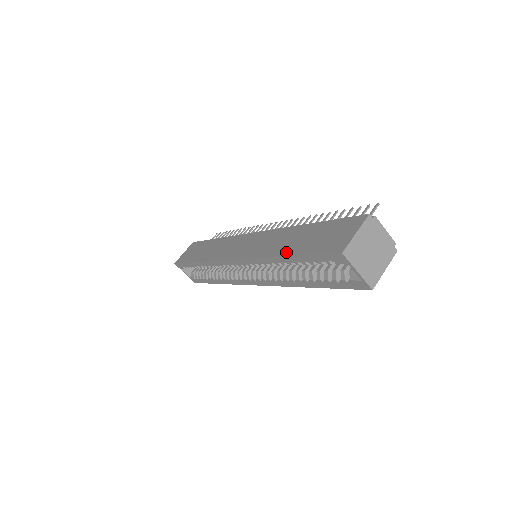
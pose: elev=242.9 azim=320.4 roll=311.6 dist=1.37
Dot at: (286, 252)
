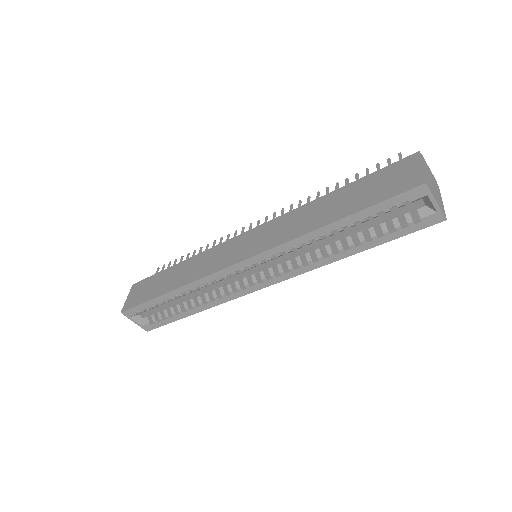
Dot at: (333, 218)
